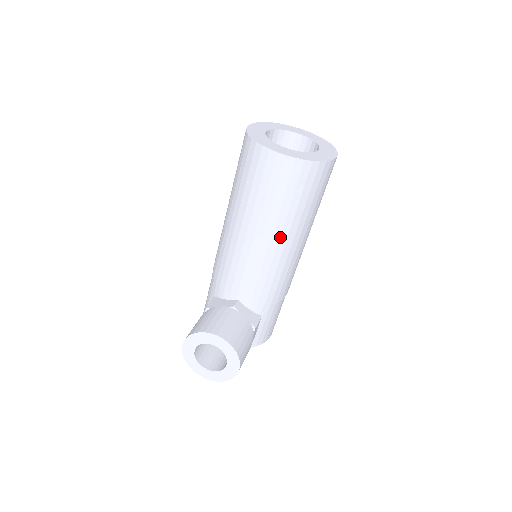
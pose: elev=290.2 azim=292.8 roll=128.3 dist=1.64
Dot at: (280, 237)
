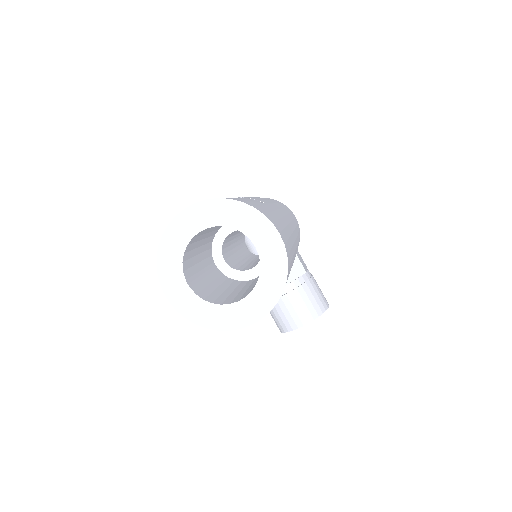
Dot at: occluded
